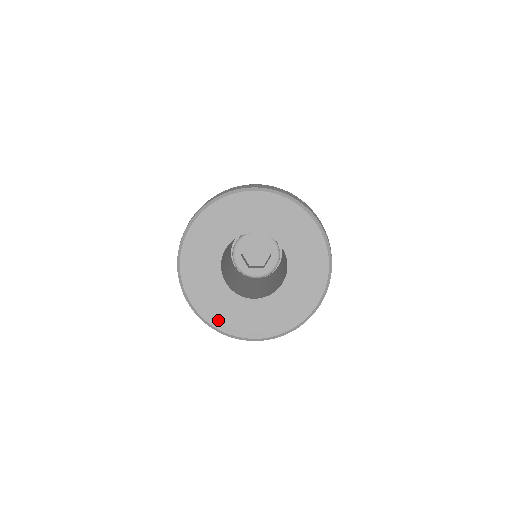
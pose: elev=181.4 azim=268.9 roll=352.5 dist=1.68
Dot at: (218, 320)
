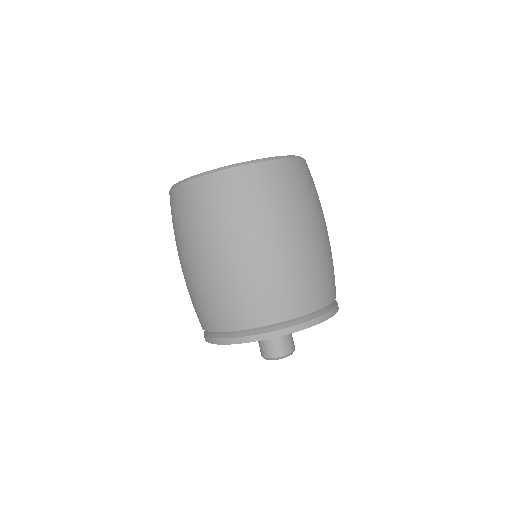
Dot at: occluded
